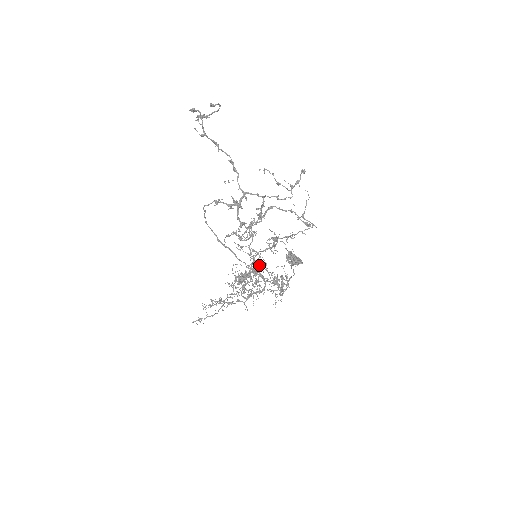
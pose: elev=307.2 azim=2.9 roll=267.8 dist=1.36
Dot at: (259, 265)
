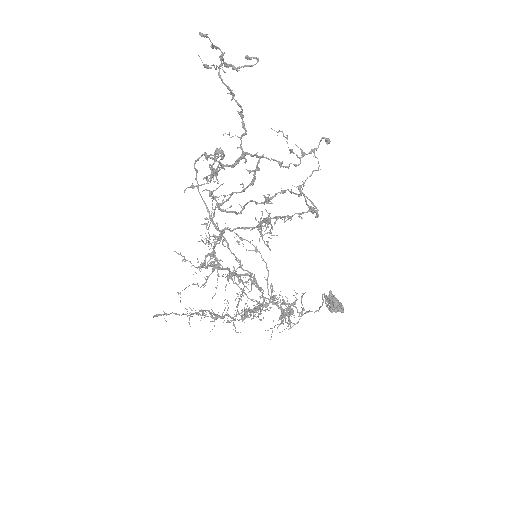
Dot at: (220, 236)
